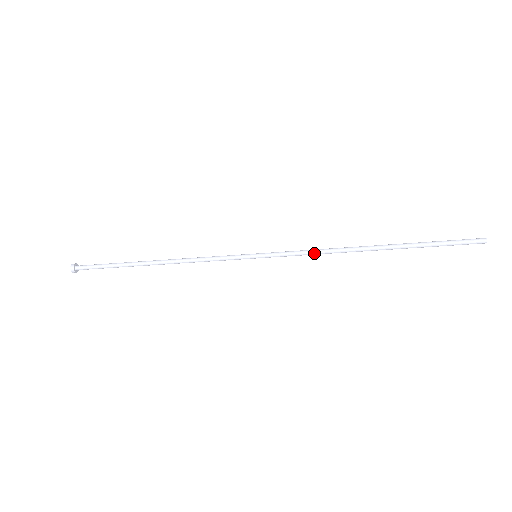
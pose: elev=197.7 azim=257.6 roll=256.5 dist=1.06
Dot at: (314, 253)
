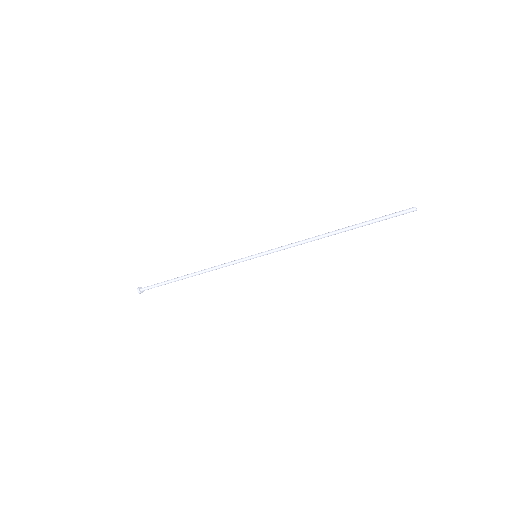
Dot at: occluded
